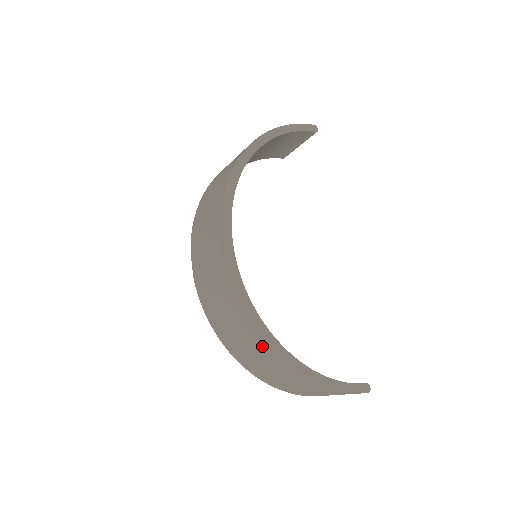
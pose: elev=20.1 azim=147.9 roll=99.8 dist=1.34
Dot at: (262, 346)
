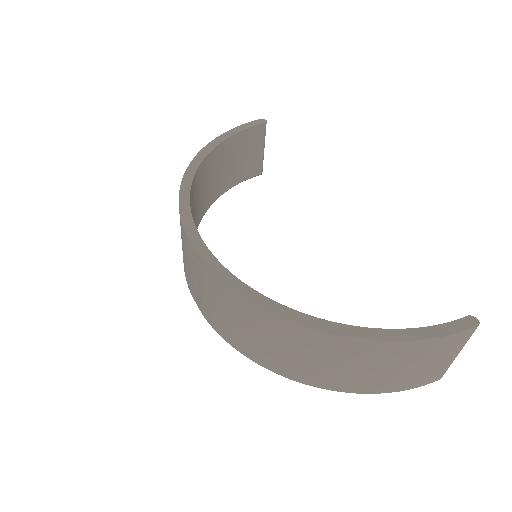
Dot at: (292, 332)
